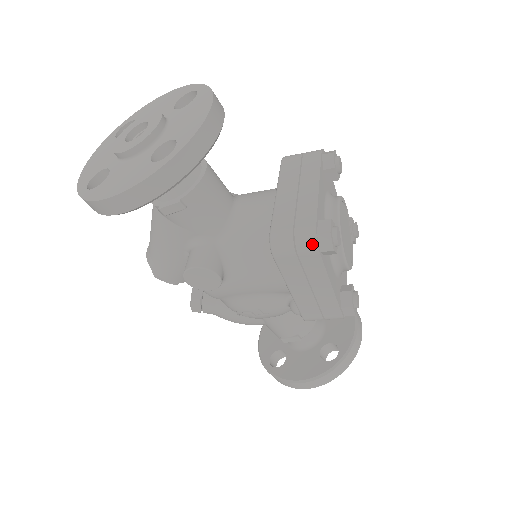
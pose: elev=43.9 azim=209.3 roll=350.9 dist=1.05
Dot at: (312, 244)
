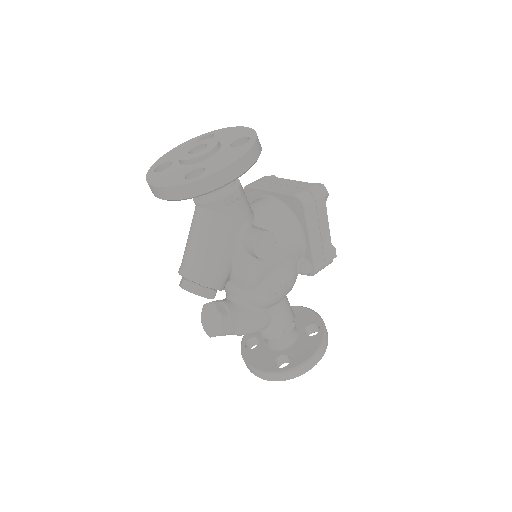
Dot at: (320, 191)
